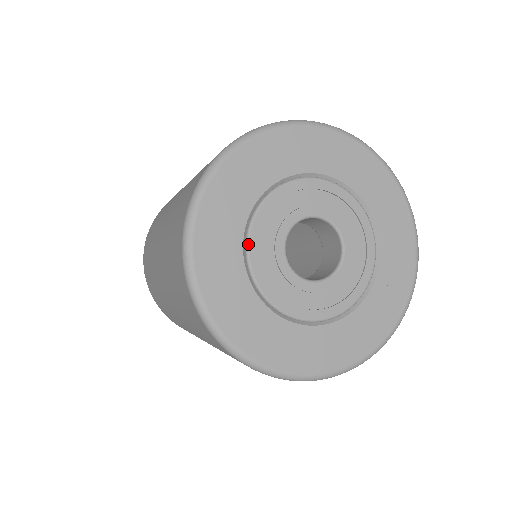
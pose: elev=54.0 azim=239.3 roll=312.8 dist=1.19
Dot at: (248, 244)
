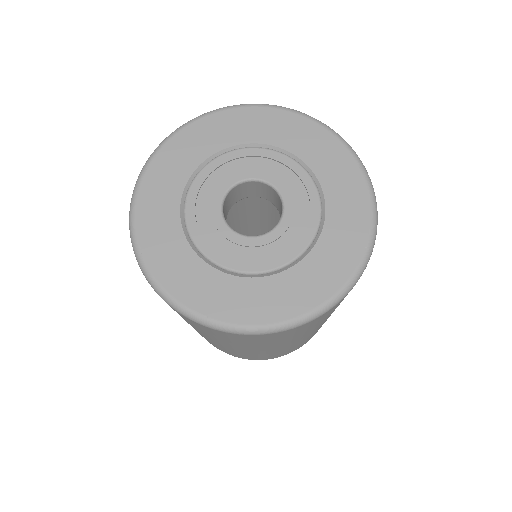
Dot at: (185, 217)
